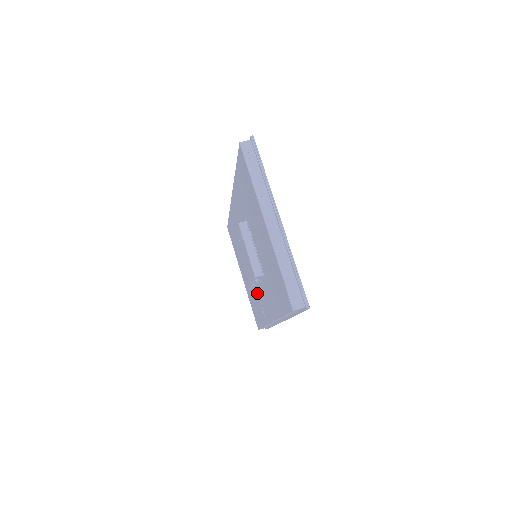
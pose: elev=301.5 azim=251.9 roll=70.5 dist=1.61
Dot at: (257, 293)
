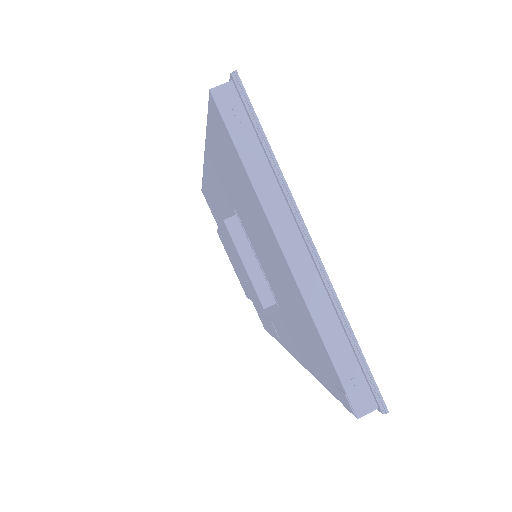
Dot at: occluded
